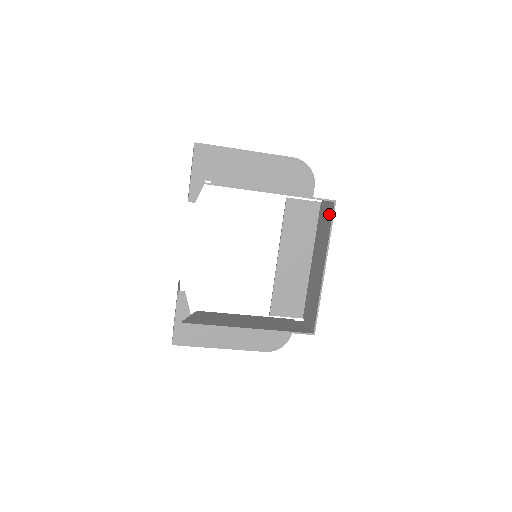
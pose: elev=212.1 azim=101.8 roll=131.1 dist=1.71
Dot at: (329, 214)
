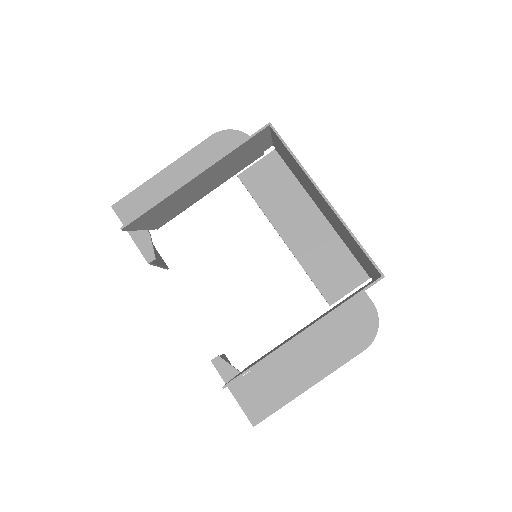
Dot at: (279, 144)
